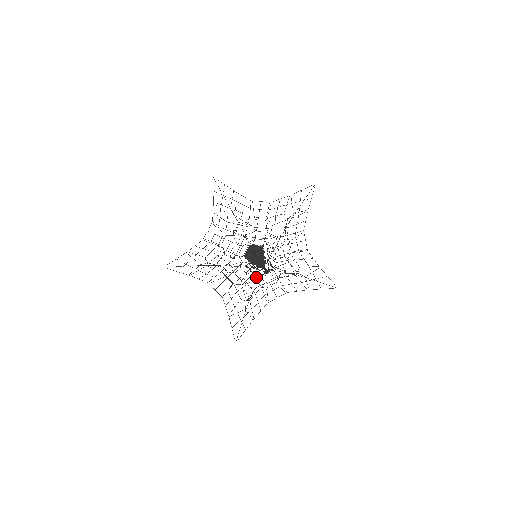
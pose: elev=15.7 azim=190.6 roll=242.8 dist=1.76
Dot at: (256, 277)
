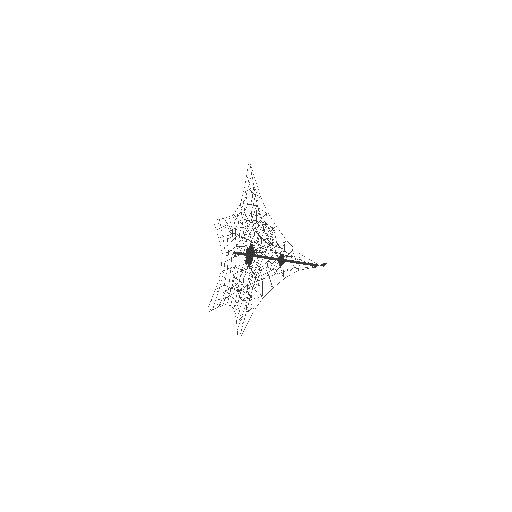
Dot at: (233, 277)
